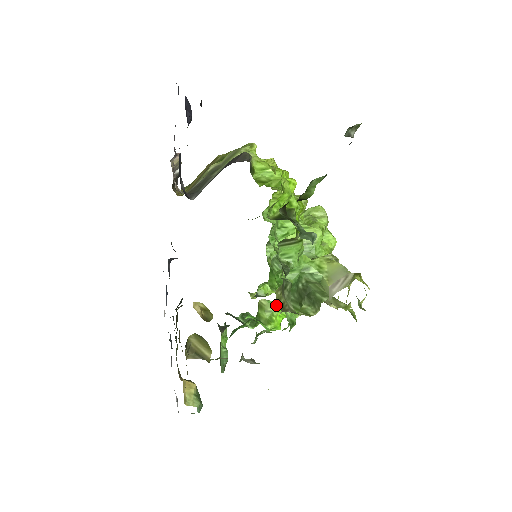
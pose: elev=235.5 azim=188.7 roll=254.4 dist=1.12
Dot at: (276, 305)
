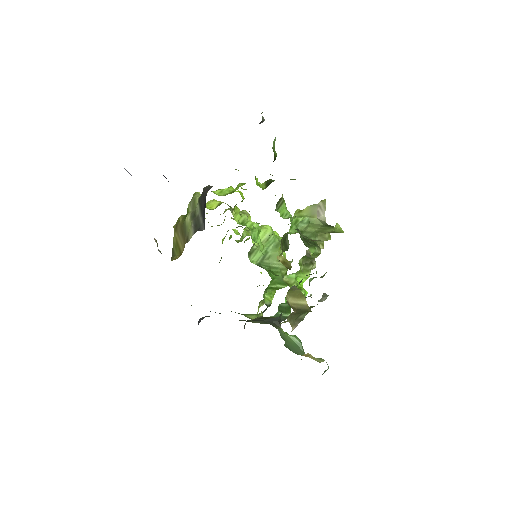
Dot at: (294, 275)
